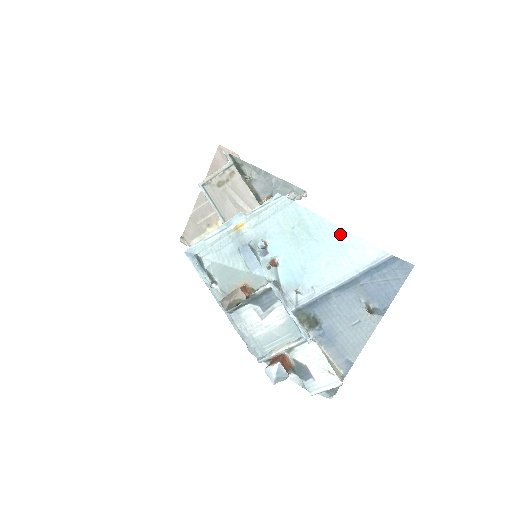
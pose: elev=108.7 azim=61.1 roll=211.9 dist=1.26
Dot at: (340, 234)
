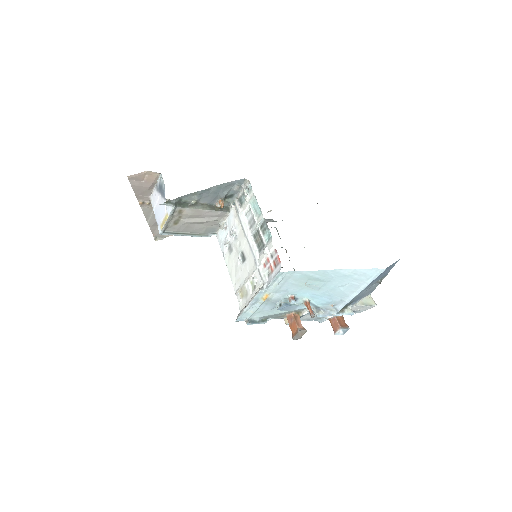
Dot at: (343, 273)
